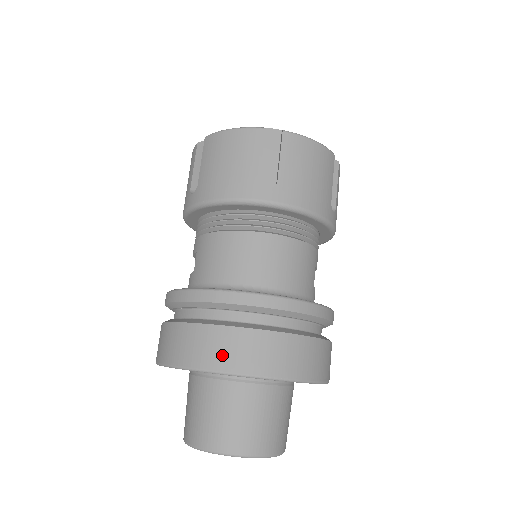
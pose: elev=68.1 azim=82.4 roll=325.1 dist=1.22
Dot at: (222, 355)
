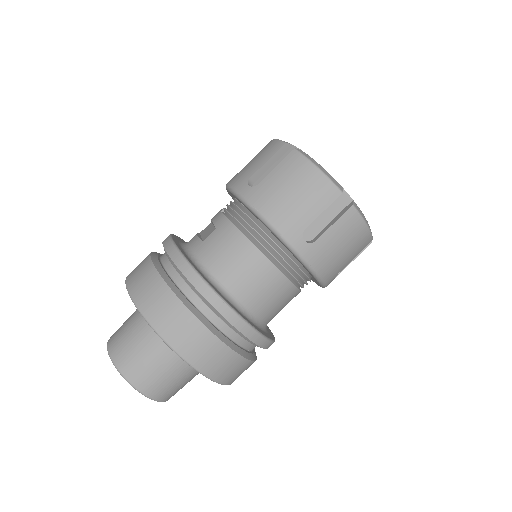
Dot at: (178, 334)
